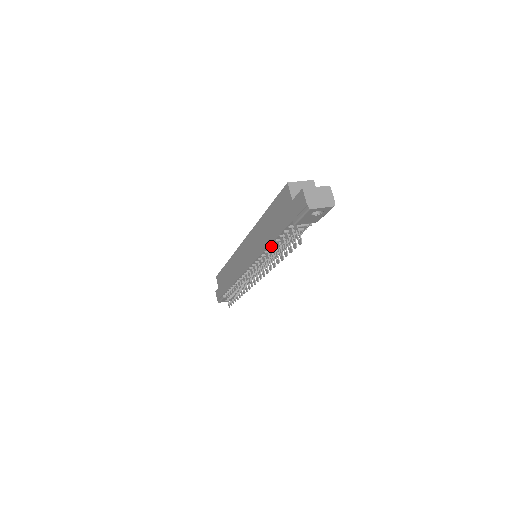
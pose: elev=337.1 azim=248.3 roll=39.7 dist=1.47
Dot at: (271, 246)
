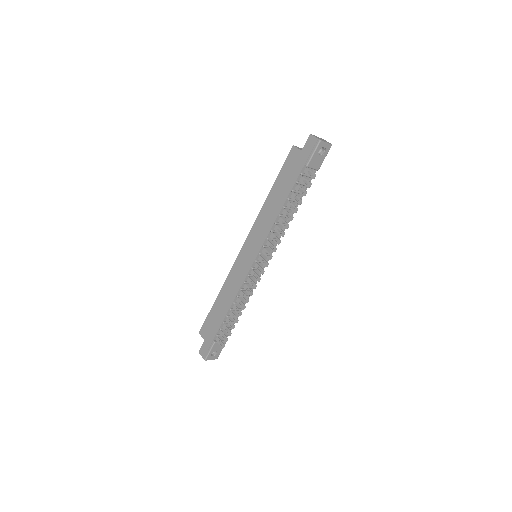
Dot at: (281, 213)
